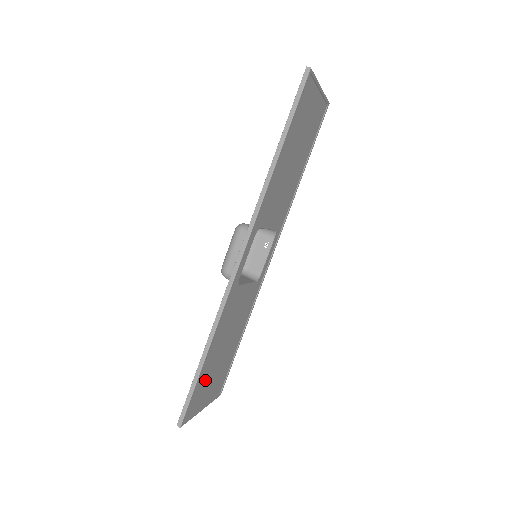
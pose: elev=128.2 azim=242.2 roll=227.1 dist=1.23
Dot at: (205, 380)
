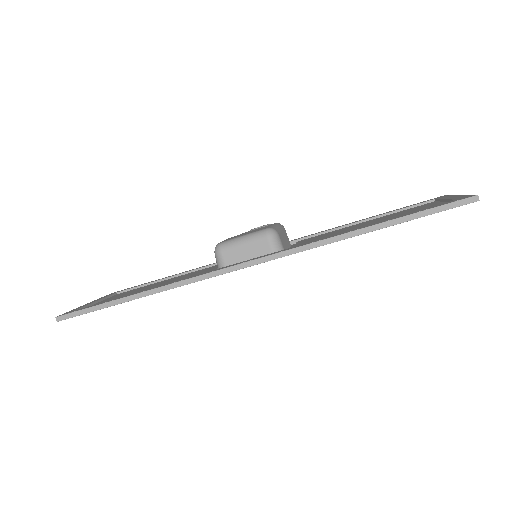
Dot at: occluded
